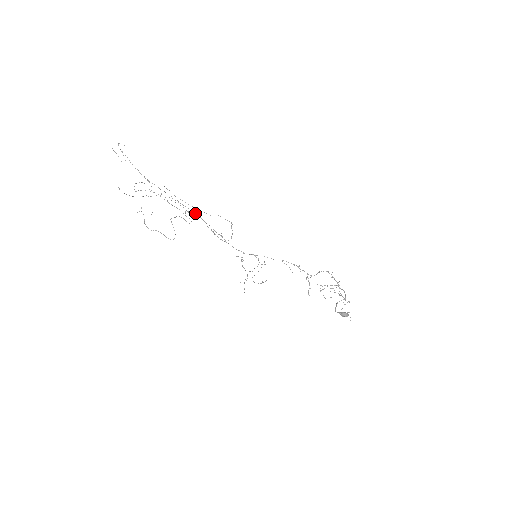
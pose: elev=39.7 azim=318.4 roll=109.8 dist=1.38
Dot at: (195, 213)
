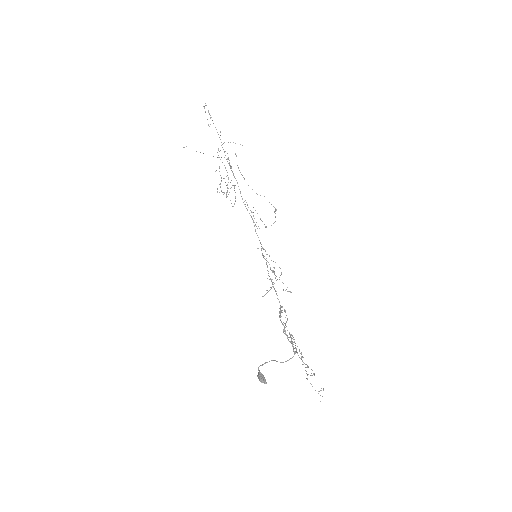
Dot at: occluded
